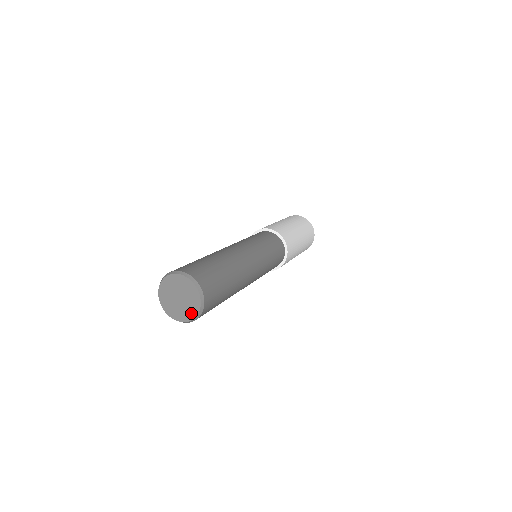
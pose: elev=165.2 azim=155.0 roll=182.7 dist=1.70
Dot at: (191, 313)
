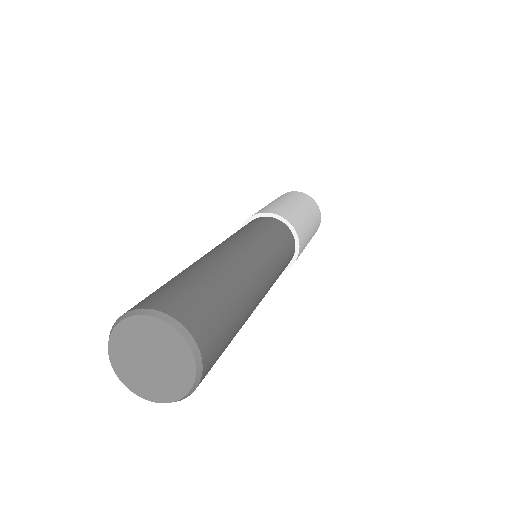
Dot at: (170, 391)
